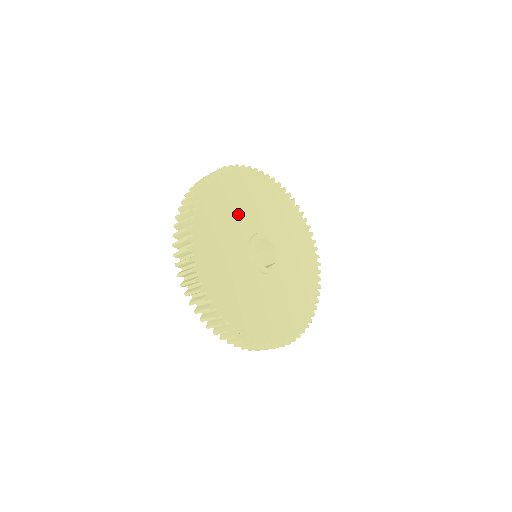
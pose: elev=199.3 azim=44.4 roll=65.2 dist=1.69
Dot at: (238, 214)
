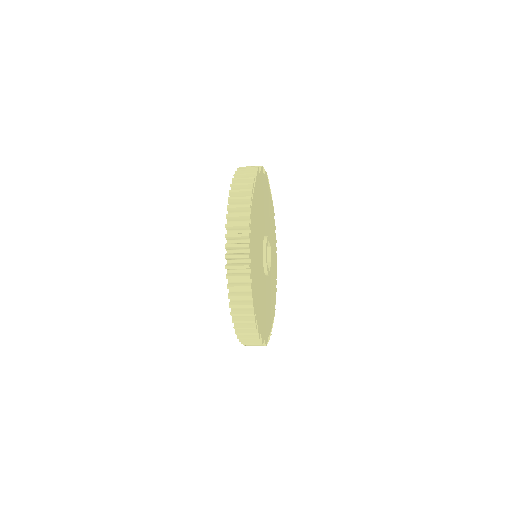
Dot at: (260, 223)
